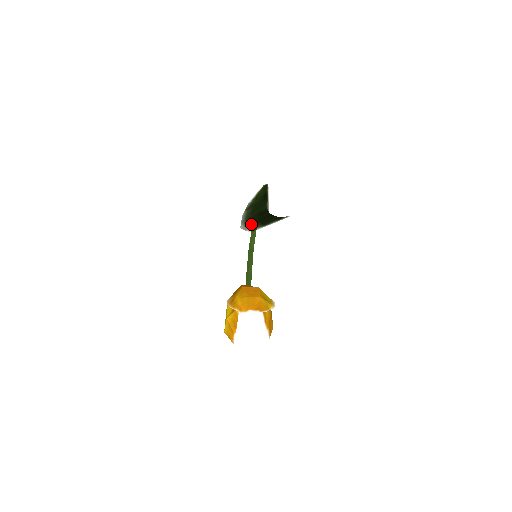
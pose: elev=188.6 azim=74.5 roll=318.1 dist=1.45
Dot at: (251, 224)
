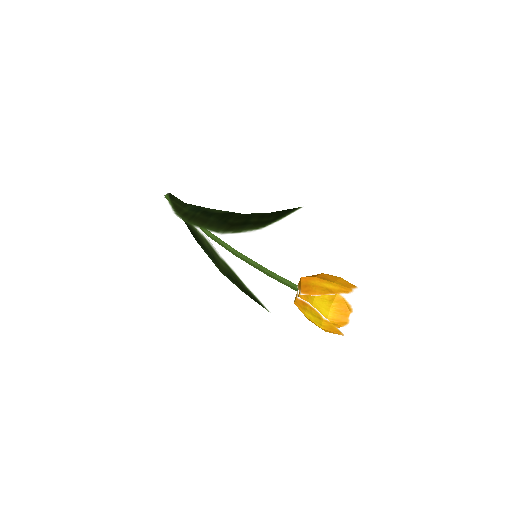
Dot at: (235, 227)
